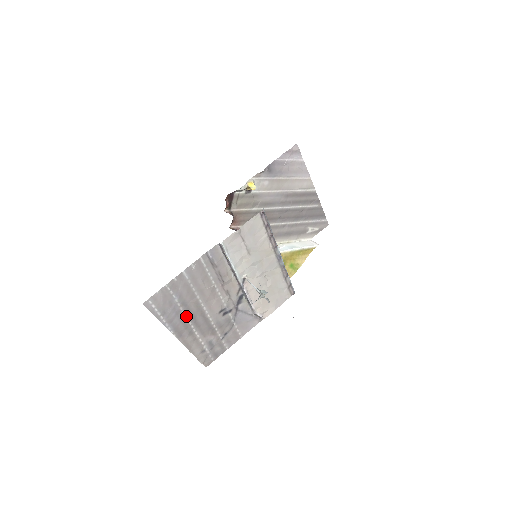
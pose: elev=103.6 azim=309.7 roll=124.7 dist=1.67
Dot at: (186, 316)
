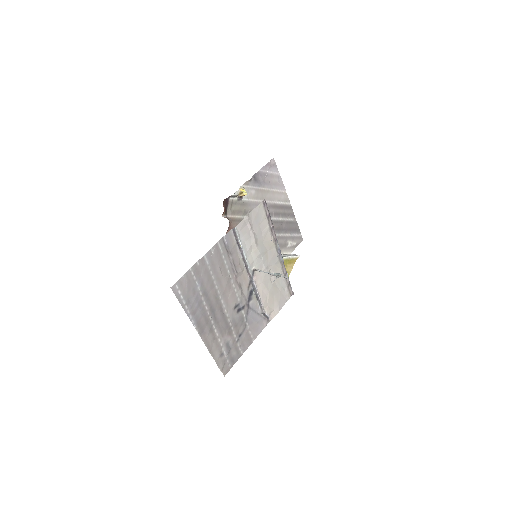
Dot at: (207, 309)
